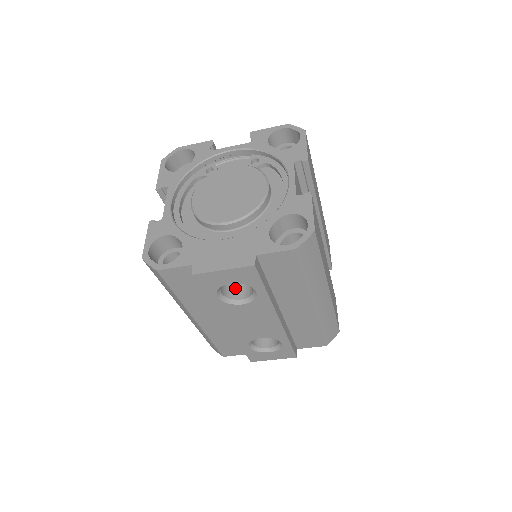
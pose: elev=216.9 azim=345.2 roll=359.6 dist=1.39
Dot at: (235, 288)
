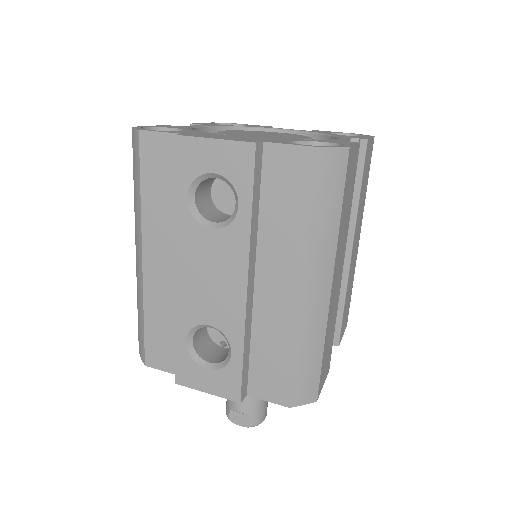
Dot at: (214, 215)
